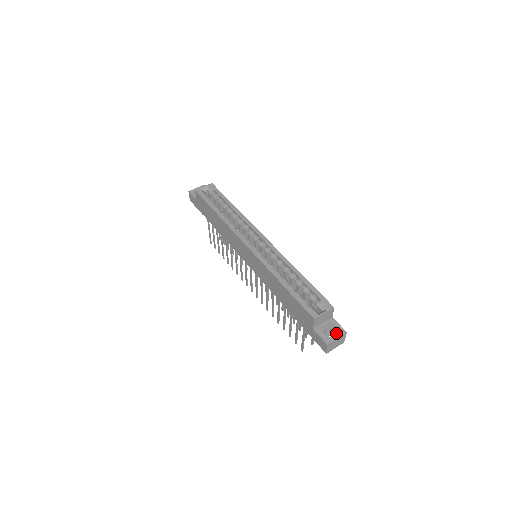
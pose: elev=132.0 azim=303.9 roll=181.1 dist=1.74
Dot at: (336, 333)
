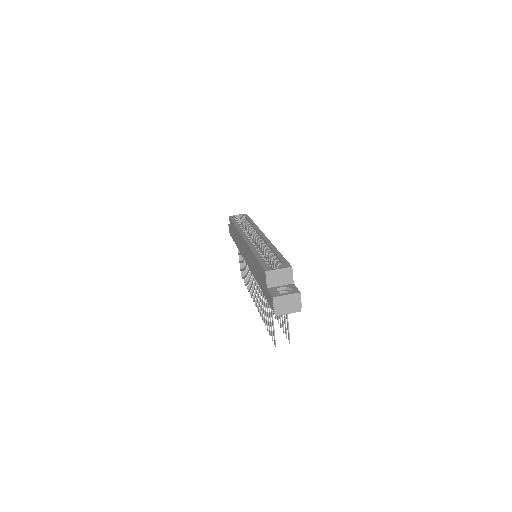
Dot at: occluded
